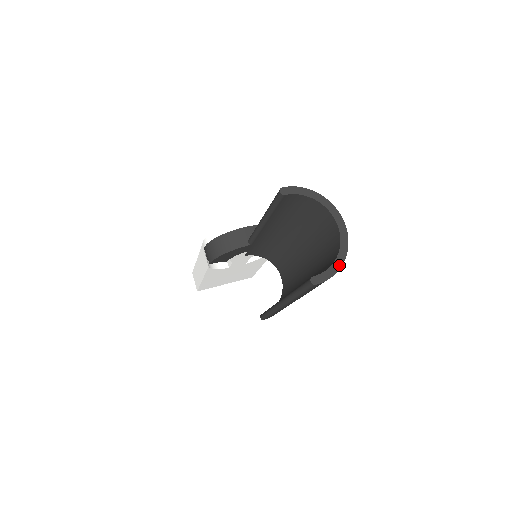
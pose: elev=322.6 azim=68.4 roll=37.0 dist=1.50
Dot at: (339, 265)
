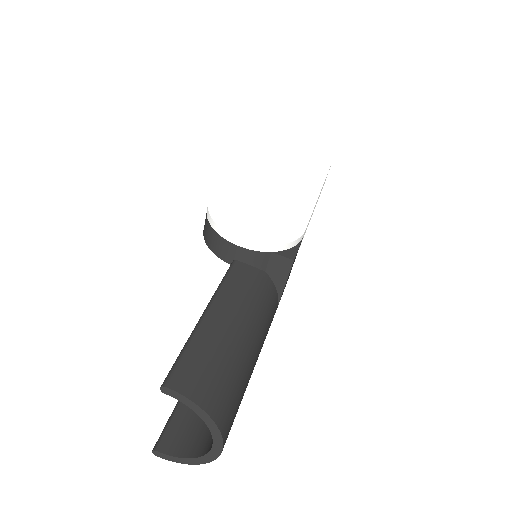
Dot at: (190, 463)
